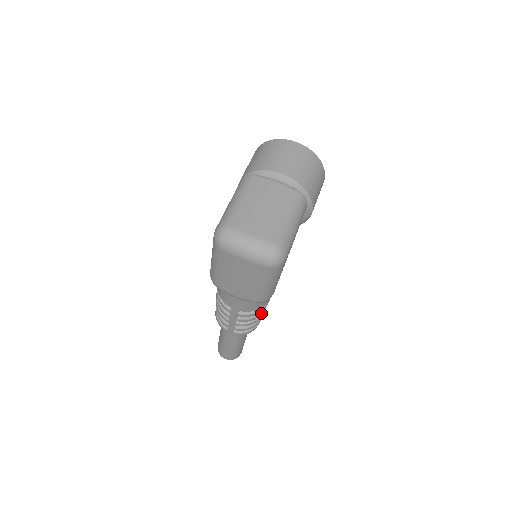
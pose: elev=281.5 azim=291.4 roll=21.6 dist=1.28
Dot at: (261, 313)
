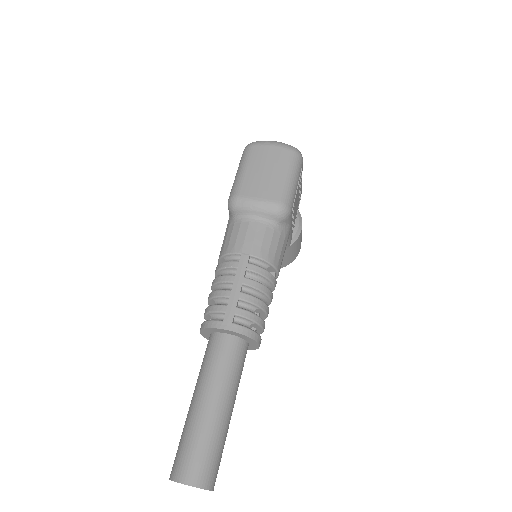
Dot at: (269, 289)
